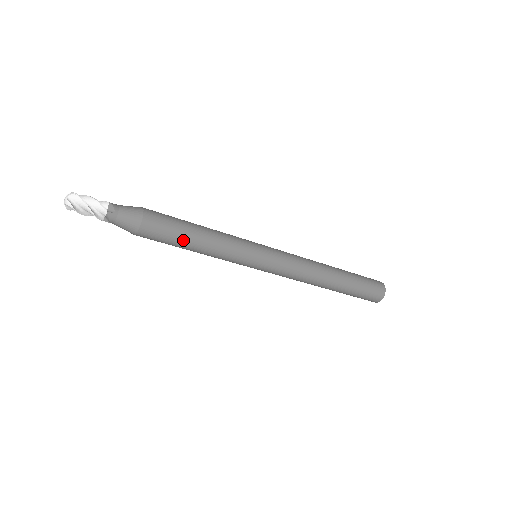
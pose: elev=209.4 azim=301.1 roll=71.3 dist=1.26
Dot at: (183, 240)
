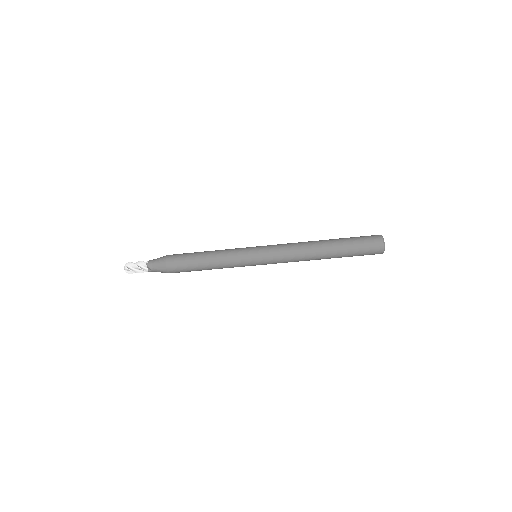
Dot at: (195, 260)
